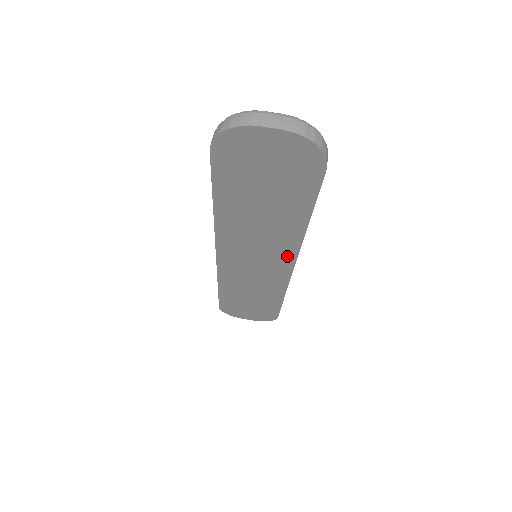
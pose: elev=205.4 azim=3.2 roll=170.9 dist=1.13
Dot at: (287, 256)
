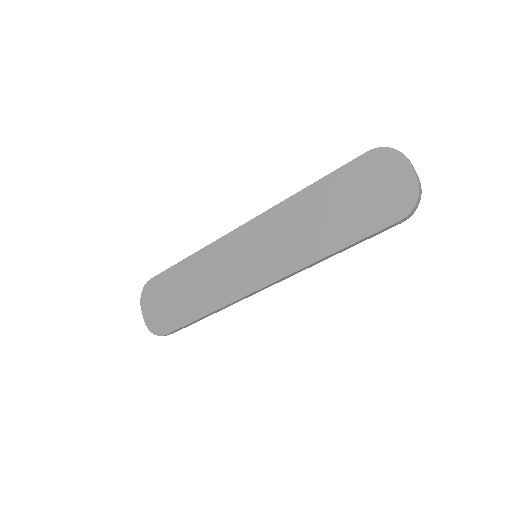
Dot at: (279, 270)
